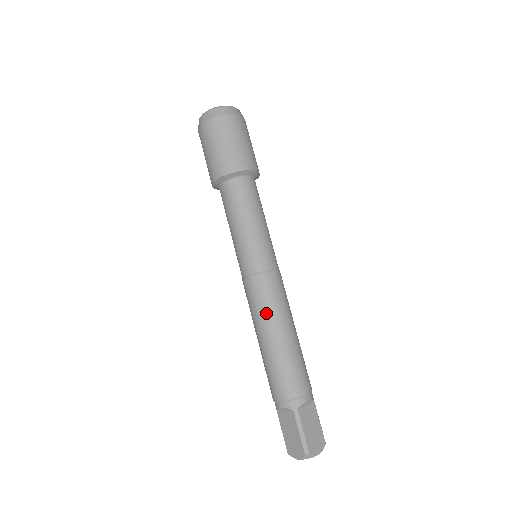
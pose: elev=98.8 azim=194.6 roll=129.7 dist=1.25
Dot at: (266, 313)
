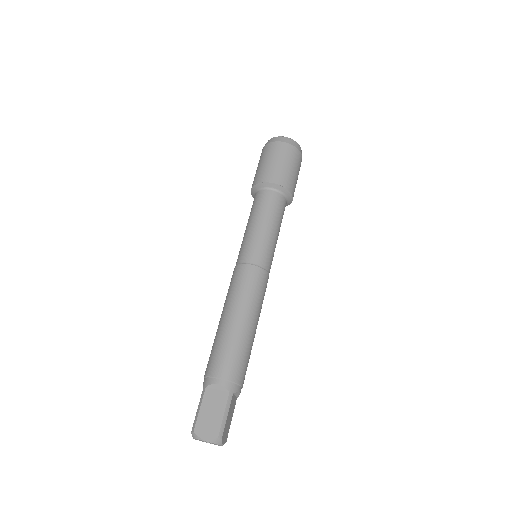
Dot at: (252, 300)
